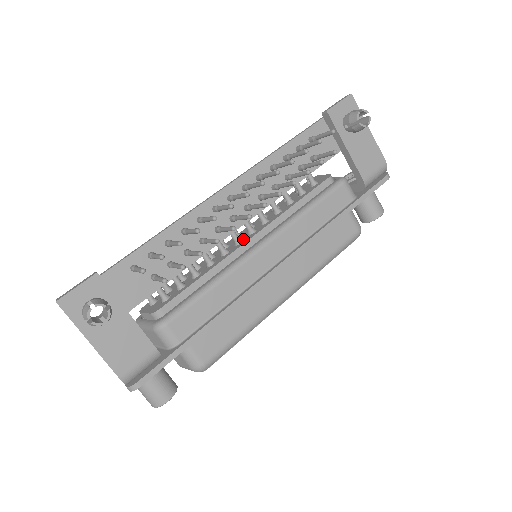
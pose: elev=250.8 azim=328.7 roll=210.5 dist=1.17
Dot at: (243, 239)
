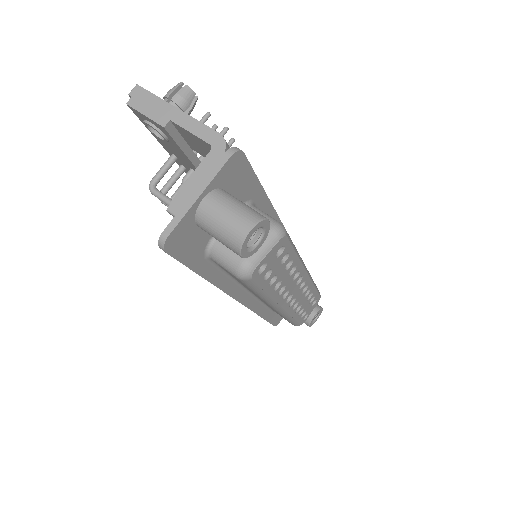
Dot at: occluded
